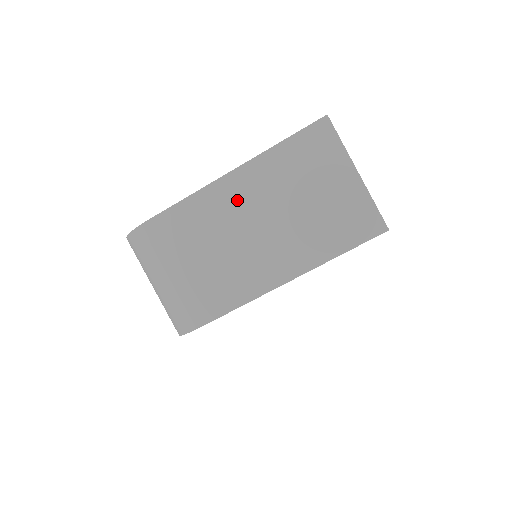
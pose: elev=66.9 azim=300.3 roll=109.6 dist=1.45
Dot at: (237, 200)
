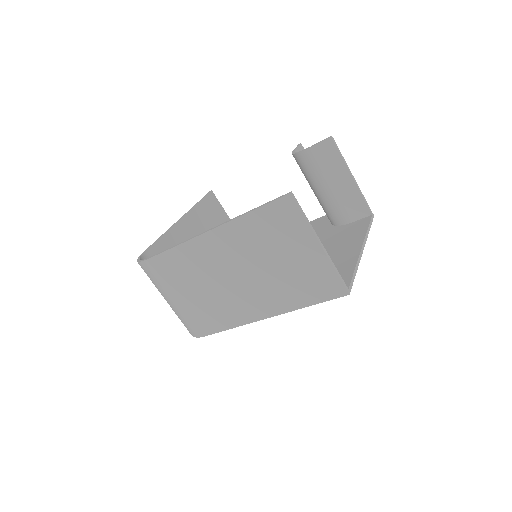
Dot at: (217, 254)
